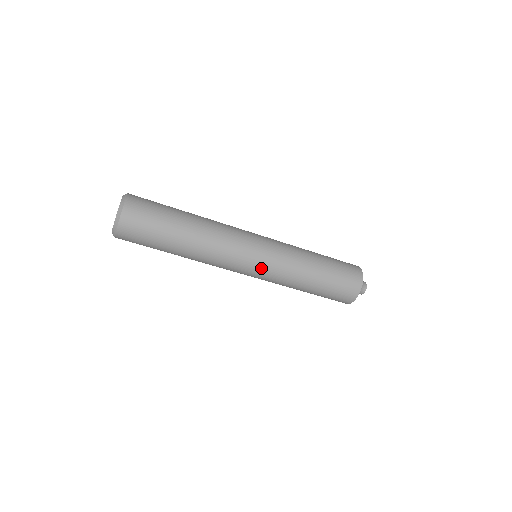
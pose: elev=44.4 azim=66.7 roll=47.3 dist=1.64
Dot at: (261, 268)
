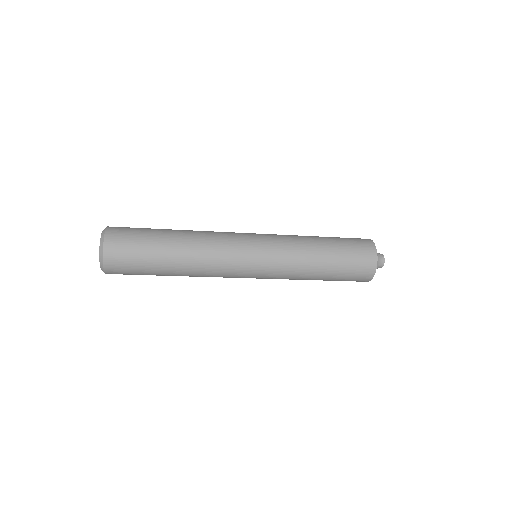
Dot at: (260, 277)
